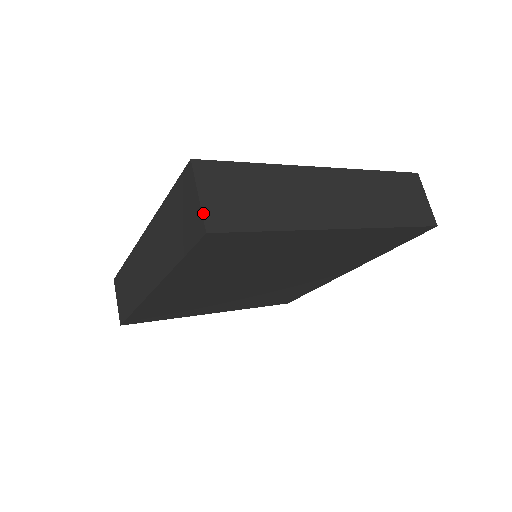
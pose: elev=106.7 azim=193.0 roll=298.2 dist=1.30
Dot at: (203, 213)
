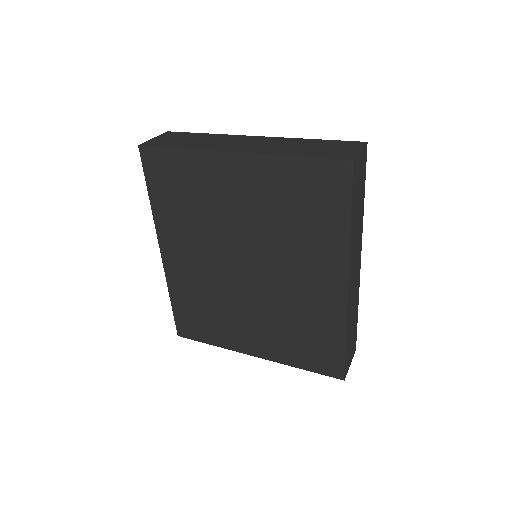
Dot at: (147, 141)
